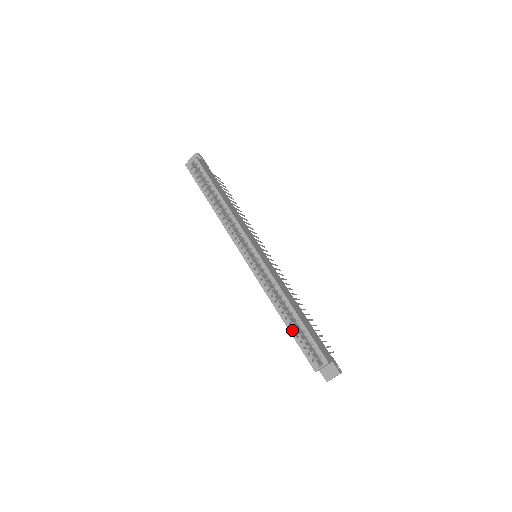
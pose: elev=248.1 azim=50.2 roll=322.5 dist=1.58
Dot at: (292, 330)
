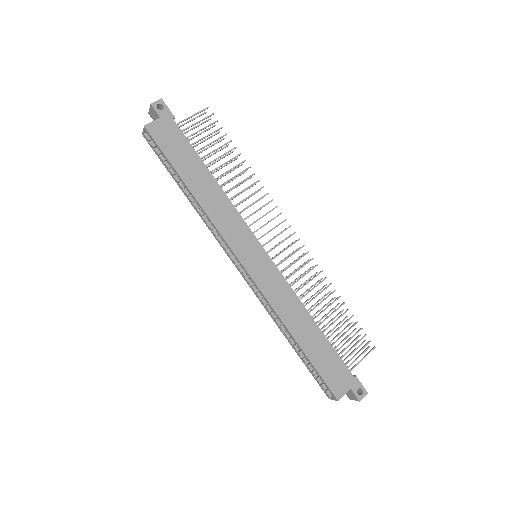
Dot at: (300, 357)
